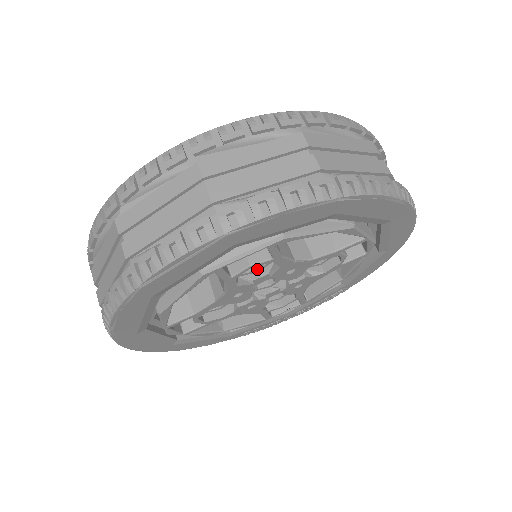
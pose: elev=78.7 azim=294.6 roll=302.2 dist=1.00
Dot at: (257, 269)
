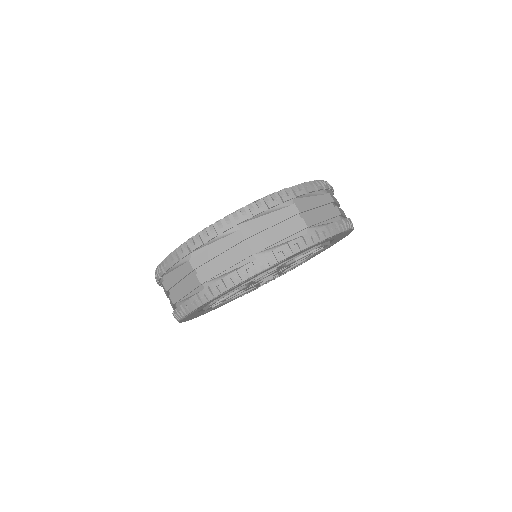
Dot at: occluded
